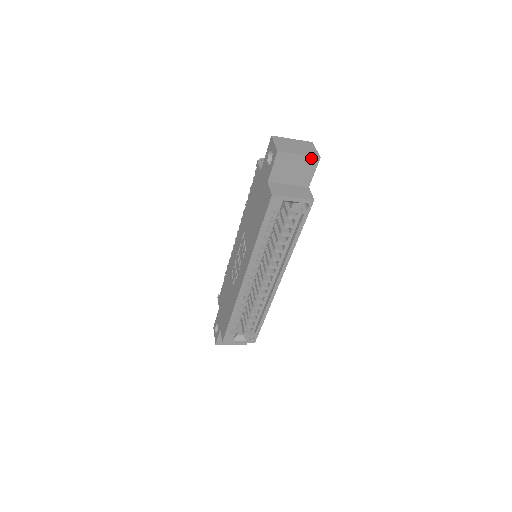
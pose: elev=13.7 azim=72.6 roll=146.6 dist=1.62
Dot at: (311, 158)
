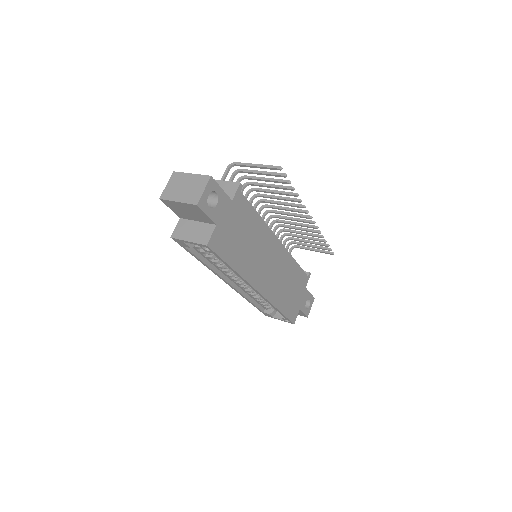
Dot at: (190, 205)
